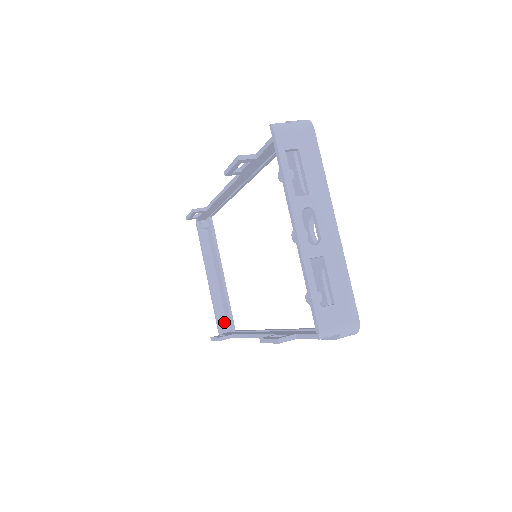
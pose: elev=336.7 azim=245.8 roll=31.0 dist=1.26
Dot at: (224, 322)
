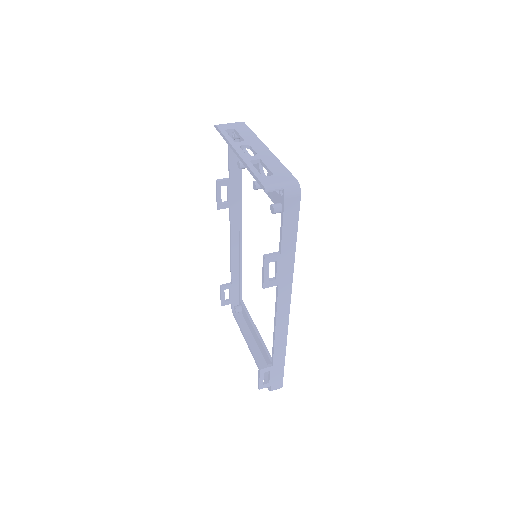
Dot at: occluded
